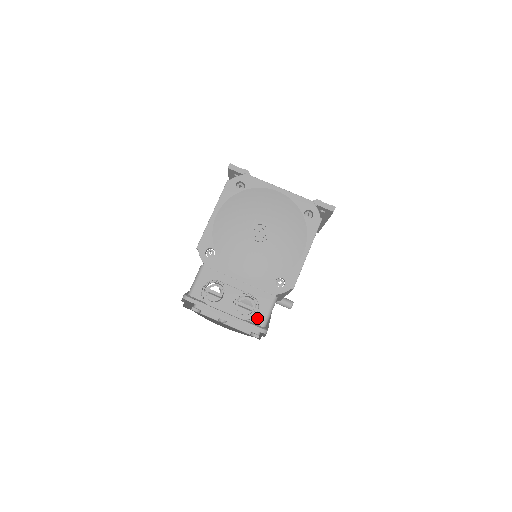
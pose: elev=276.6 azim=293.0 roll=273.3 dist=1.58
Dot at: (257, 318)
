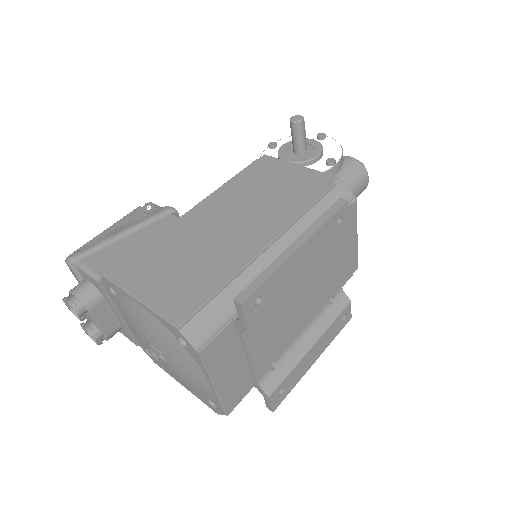
Dot at: occluded
